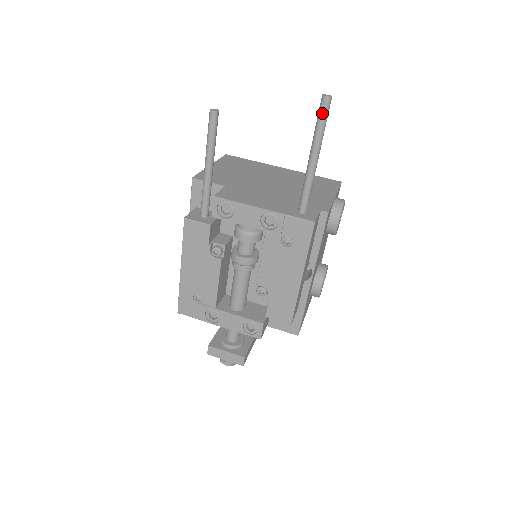
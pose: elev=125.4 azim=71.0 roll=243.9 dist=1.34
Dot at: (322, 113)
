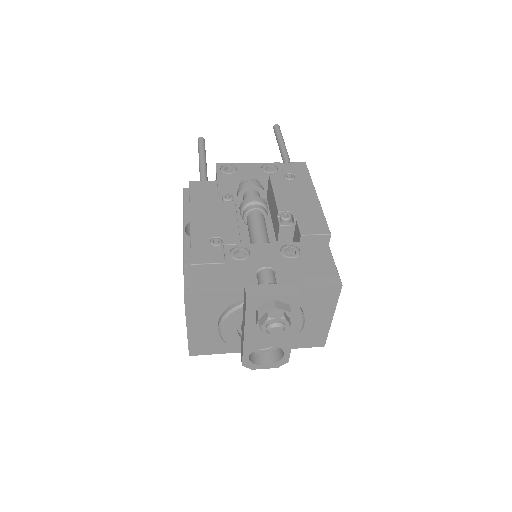
Dot at: (278, 129)
